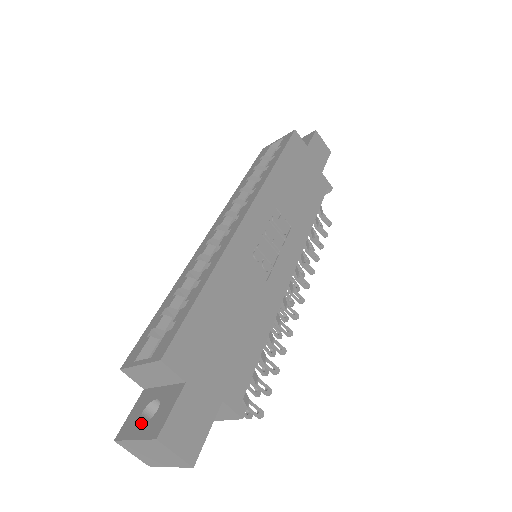
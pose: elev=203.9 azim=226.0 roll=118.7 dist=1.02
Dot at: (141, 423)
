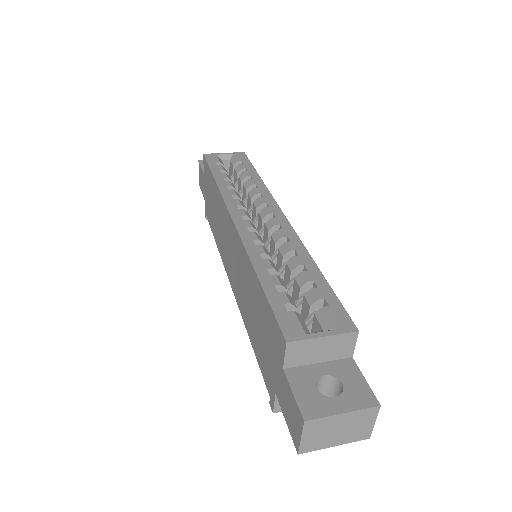
Dot at: (333, 398)
